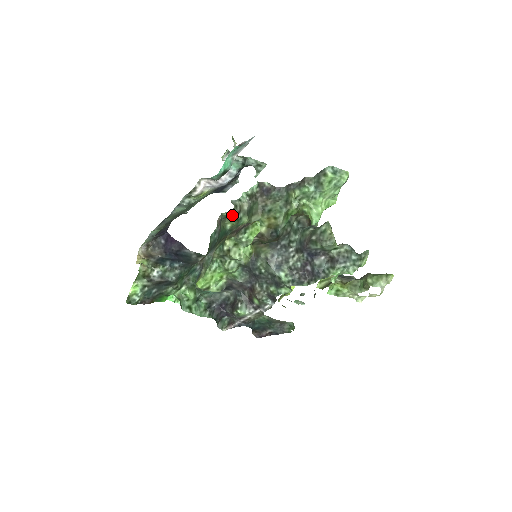
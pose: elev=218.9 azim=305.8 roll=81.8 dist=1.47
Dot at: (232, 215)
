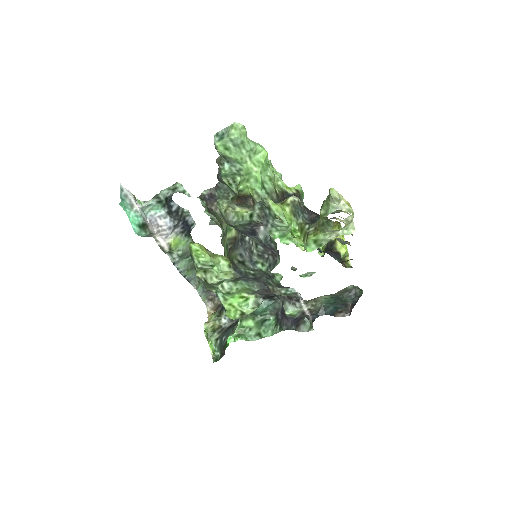
Dot at: occluded
